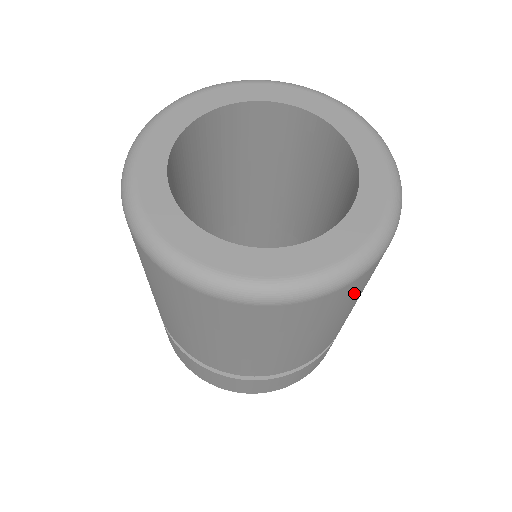
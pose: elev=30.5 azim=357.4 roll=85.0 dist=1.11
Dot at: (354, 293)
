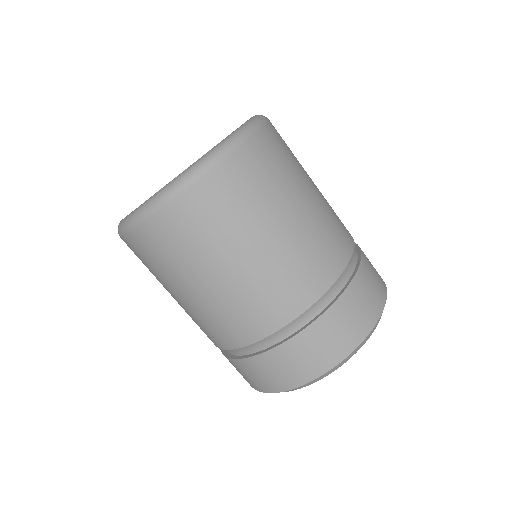
Dot at: (285, 147)
